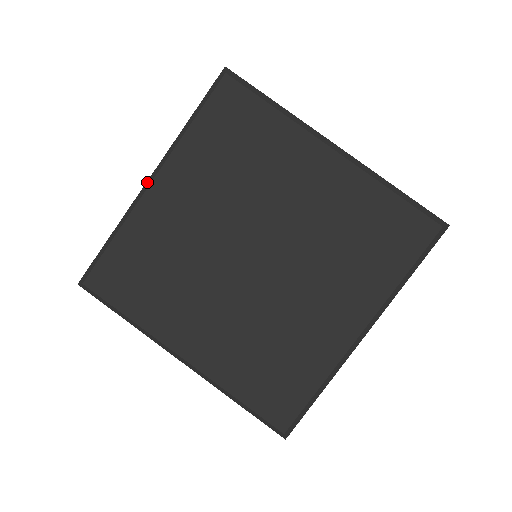
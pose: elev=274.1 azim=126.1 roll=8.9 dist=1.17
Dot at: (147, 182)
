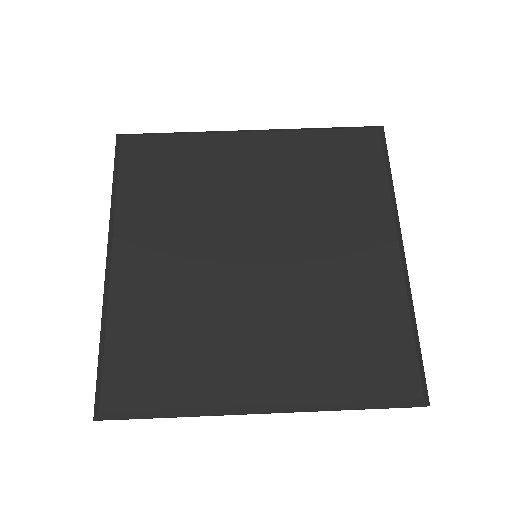
Dot at: (106, 264)
